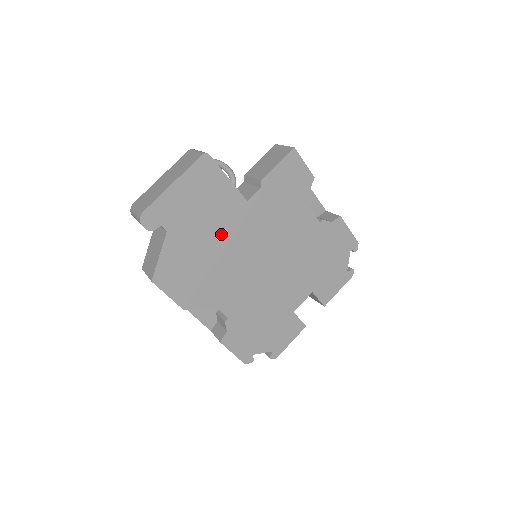
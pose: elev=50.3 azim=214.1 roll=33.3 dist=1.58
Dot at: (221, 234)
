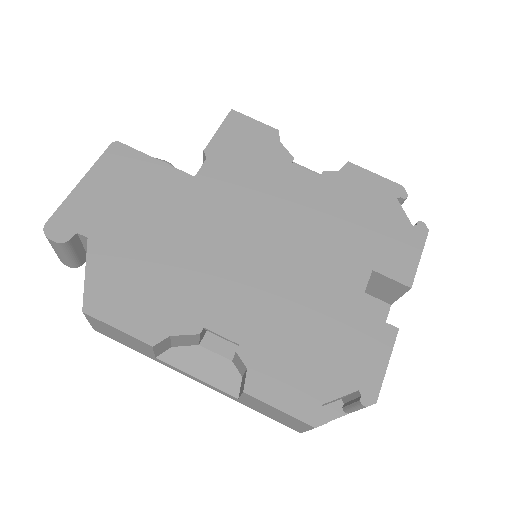
Dot at: (172, 223)
